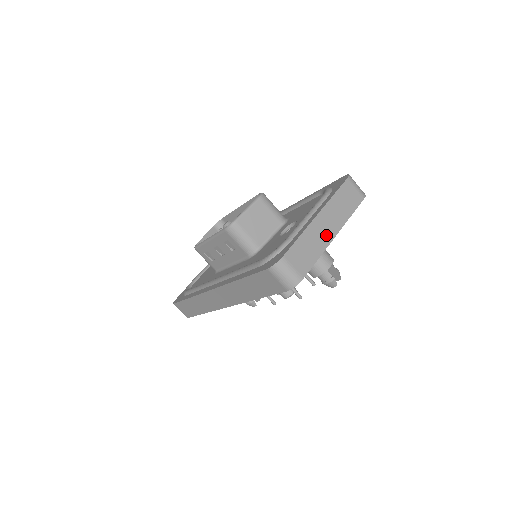
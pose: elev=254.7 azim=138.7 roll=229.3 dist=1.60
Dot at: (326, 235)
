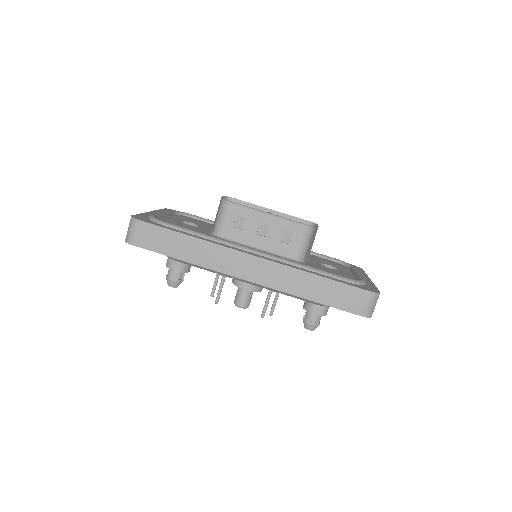
Dot at: occluded
